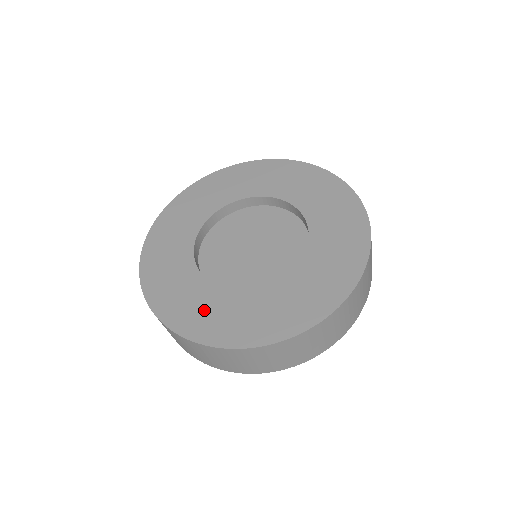
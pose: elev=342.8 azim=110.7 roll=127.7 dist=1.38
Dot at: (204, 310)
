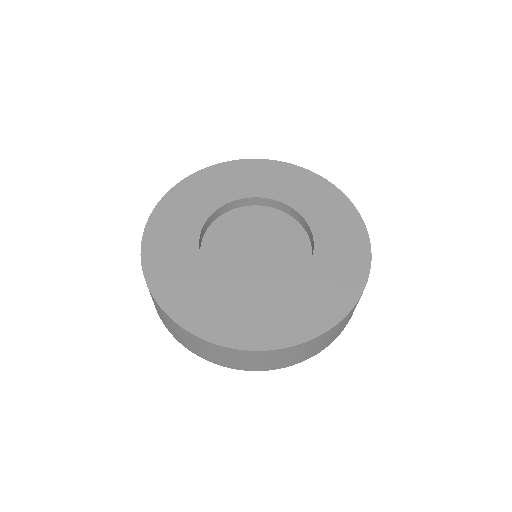
Dot at: (230, 315)
